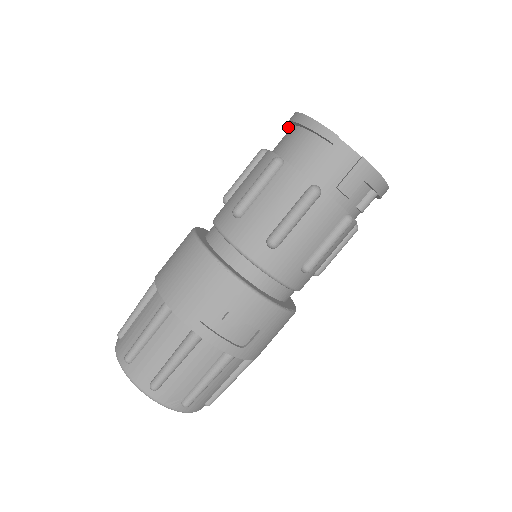
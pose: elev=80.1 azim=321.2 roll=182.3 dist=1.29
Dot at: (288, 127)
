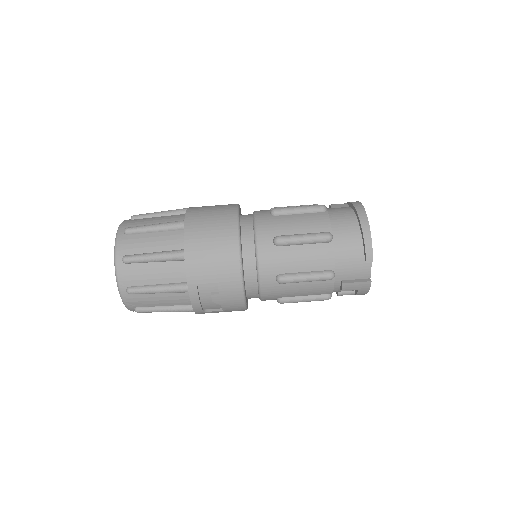
Dot at: (350, 203)
